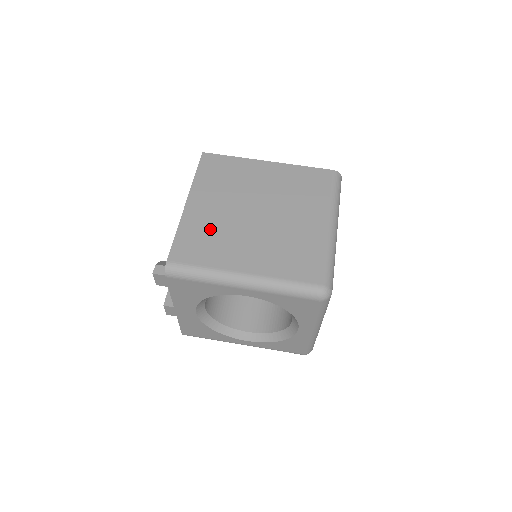
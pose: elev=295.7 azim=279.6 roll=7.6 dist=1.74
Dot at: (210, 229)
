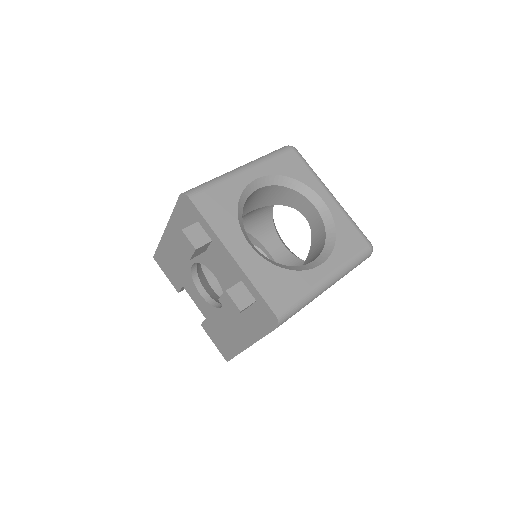
Dot at: occluded
